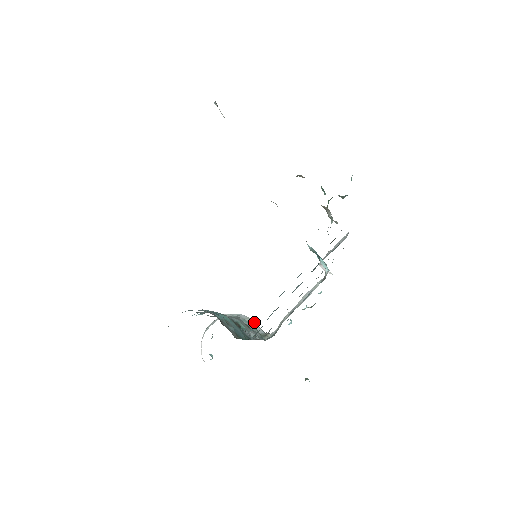
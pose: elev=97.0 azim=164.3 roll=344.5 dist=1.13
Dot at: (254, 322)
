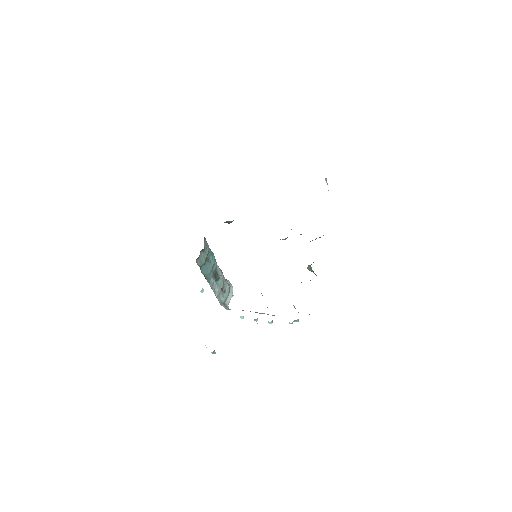
Dot at: occluded
